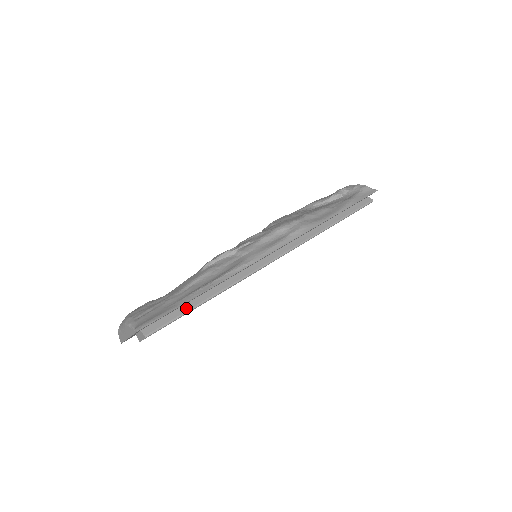
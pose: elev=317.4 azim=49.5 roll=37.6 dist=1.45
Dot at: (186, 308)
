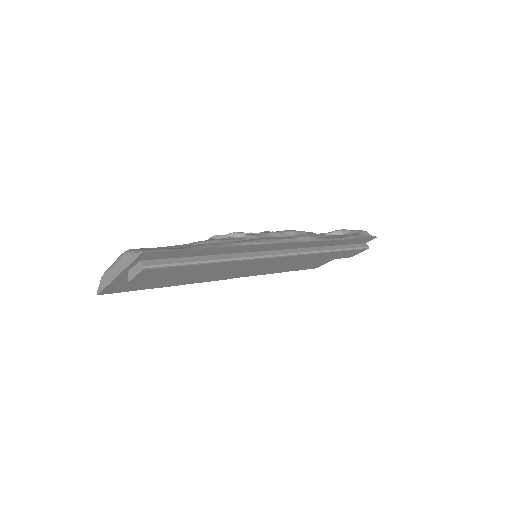
Dot at: (189, 260)
